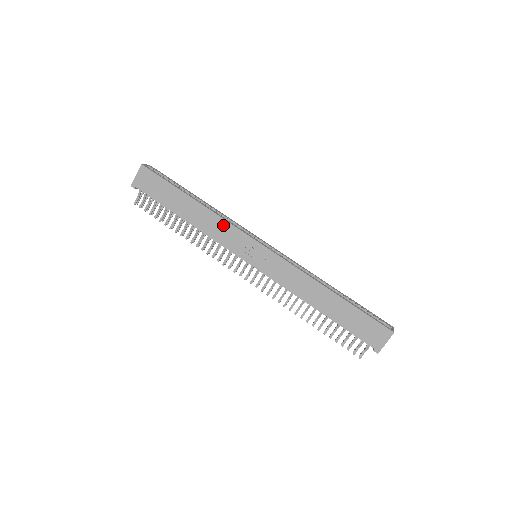
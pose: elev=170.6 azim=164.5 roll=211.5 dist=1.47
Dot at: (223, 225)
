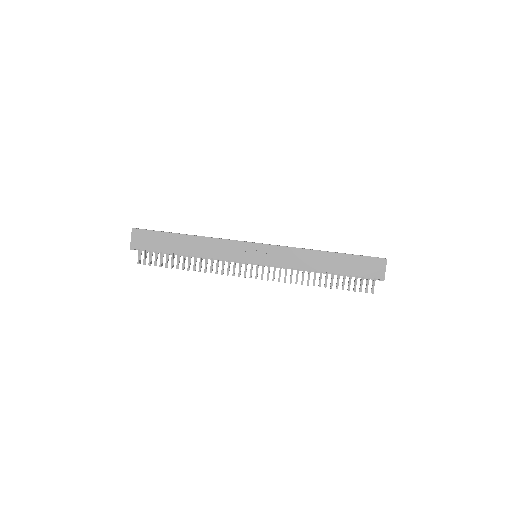
Dot at: (220, 243)
